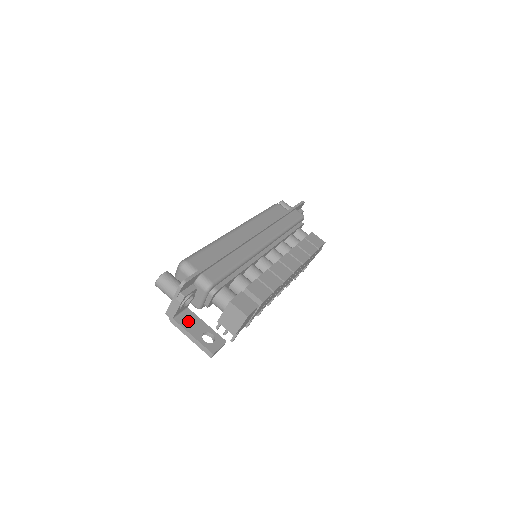
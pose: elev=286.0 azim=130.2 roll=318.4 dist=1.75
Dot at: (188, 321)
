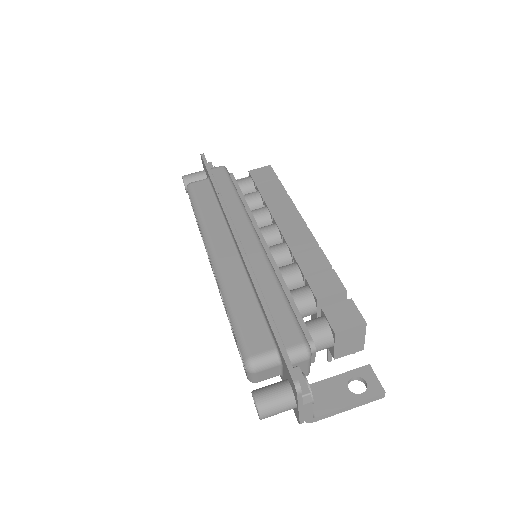
Dot at: (323, 399)
